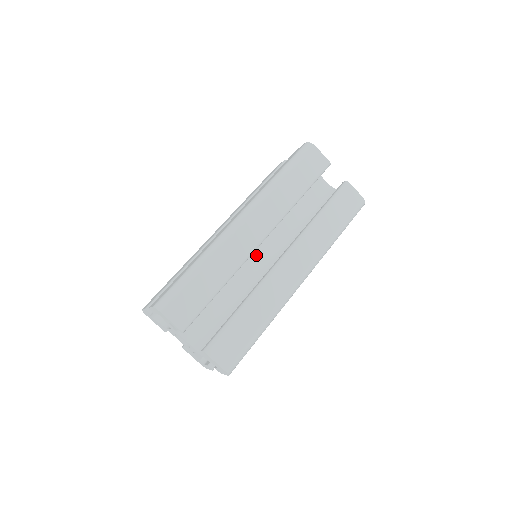
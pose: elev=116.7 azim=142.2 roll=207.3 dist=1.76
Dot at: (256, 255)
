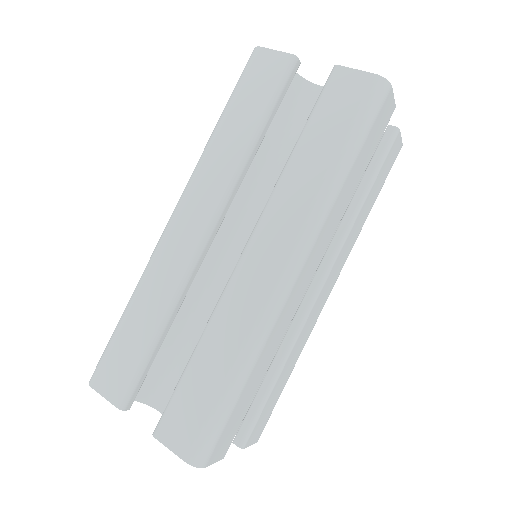
Dot at: (237, 257)
